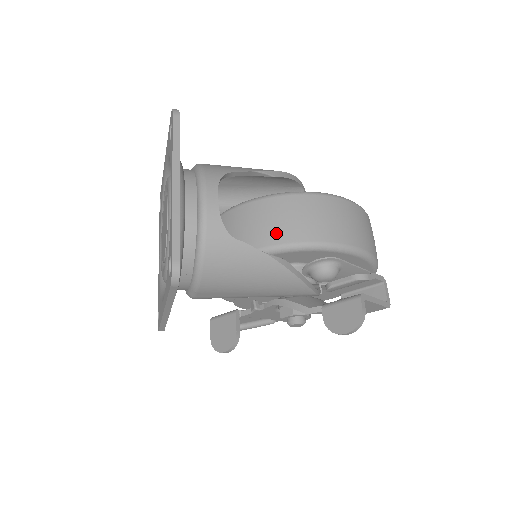
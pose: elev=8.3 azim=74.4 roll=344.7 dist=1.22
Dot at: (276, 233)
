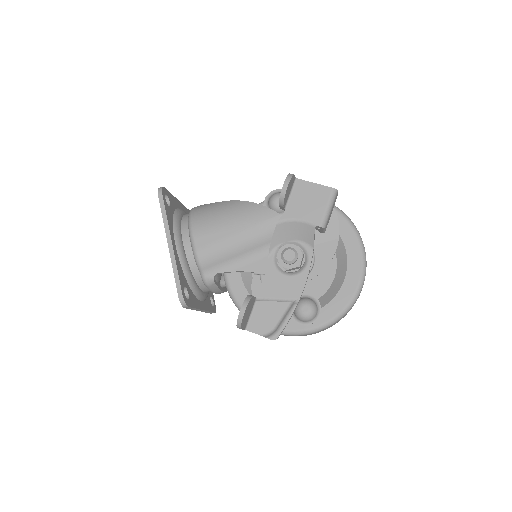
Dot at: occluded
